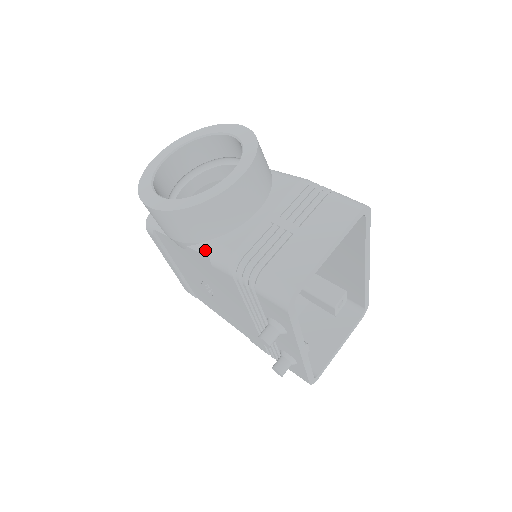
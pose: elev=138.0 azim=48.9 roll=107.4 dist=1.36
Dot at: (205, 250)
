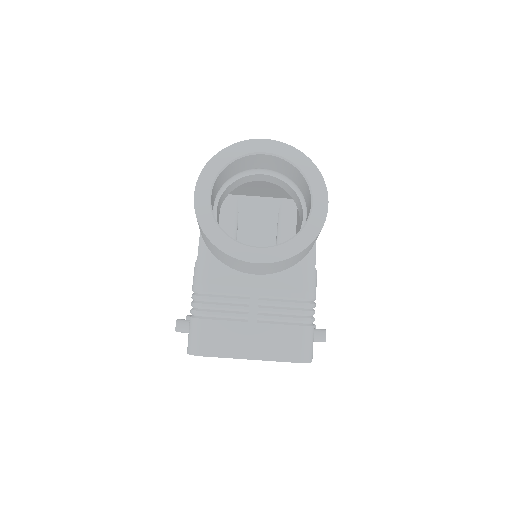
Dot at: (201, 252)
